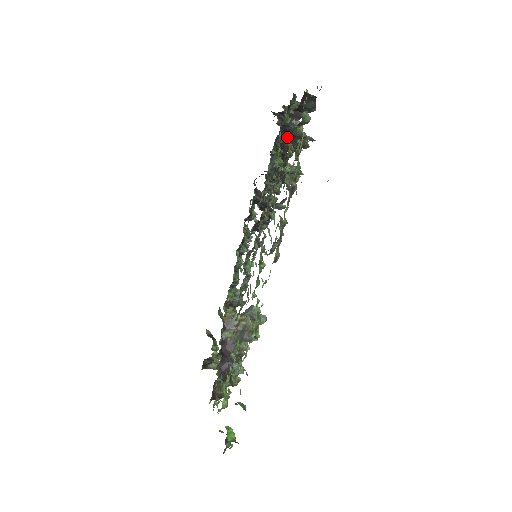
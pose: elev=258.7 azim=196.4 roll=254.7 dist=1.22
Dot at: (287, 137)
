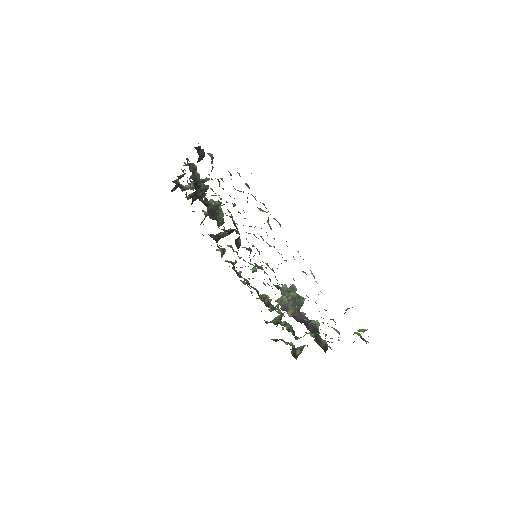
Dot at: occluded
